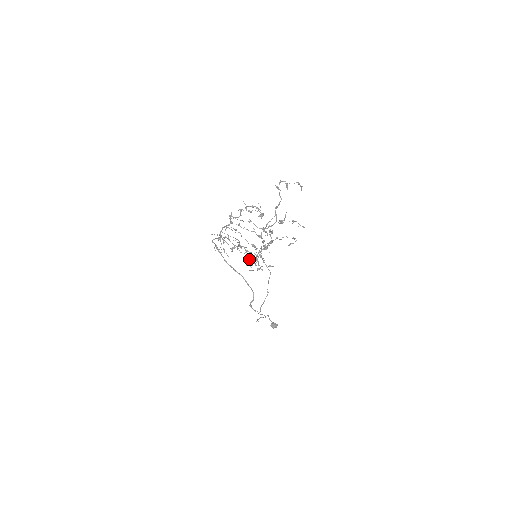
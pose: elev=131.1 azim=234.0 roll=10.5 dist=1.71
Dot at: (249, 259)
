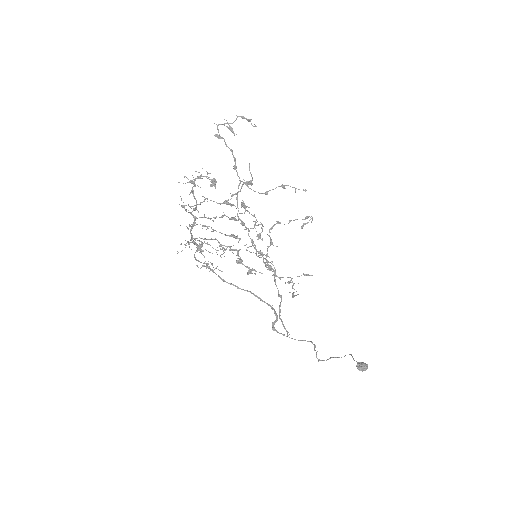
Dot at: (242, 260)
